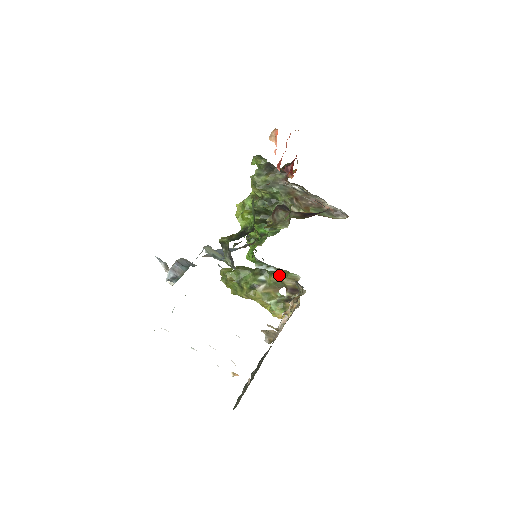
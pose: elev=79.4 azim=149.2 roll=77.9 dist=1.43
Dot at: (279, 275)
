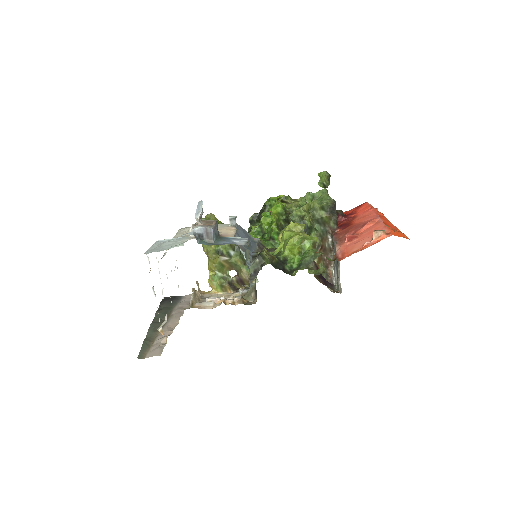
Dot at: (245, 264)
